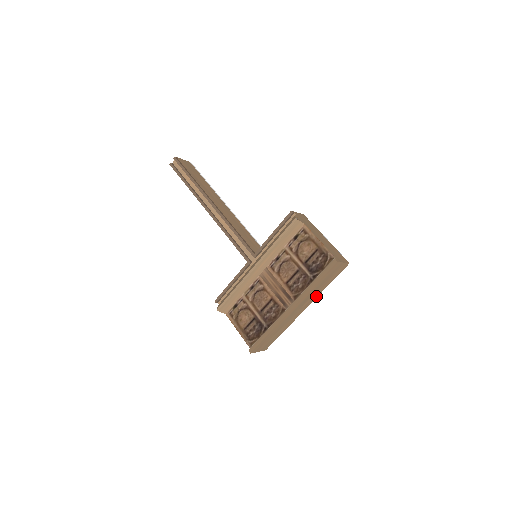
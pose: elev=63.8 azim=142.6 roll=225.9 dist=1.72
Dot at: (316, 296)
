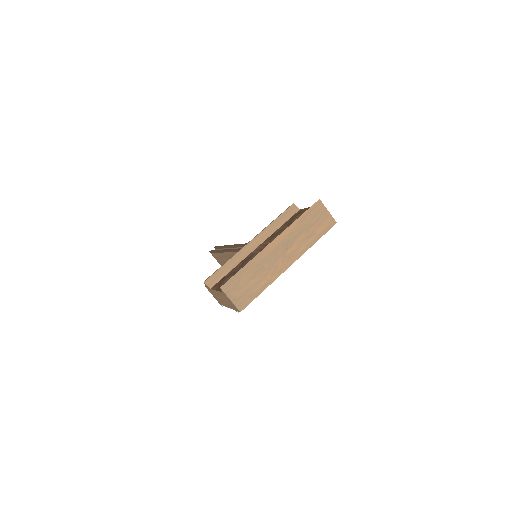
Dot at: (302, 251)
